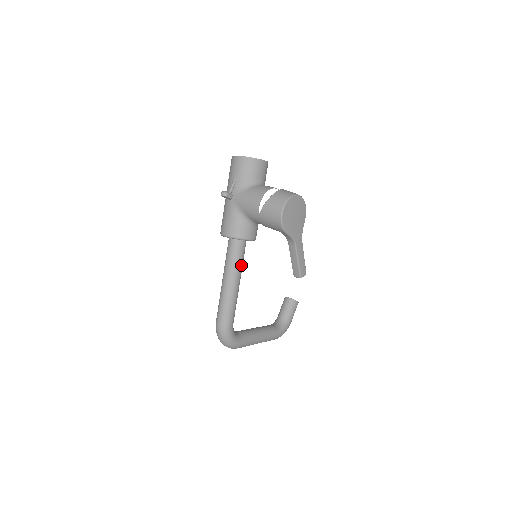
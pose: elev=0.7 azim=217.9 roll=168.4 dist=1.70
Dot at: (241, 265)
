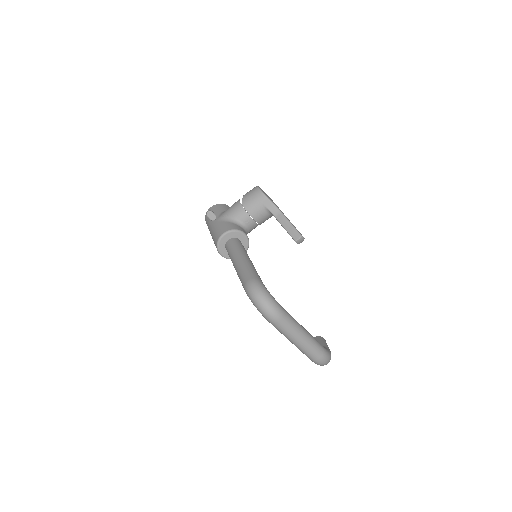
Dot at: (246, 252)
